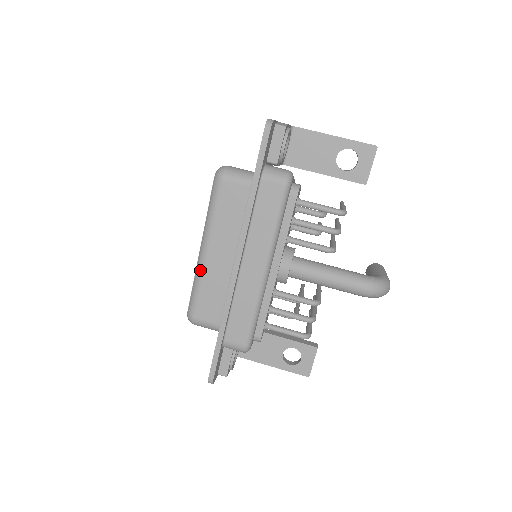
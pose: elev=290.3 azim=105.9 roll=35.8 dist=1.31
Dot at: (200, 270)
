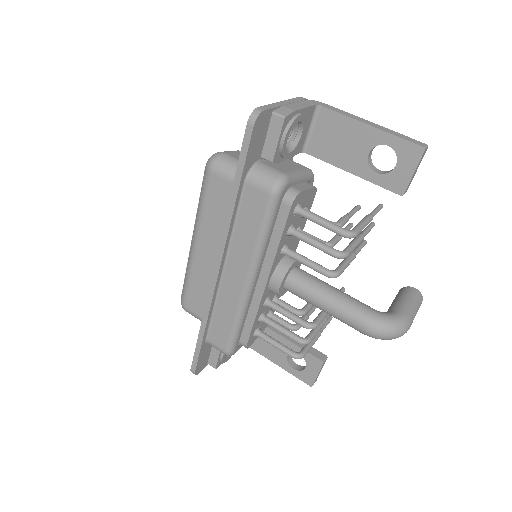
Dot at: (190, 262)
